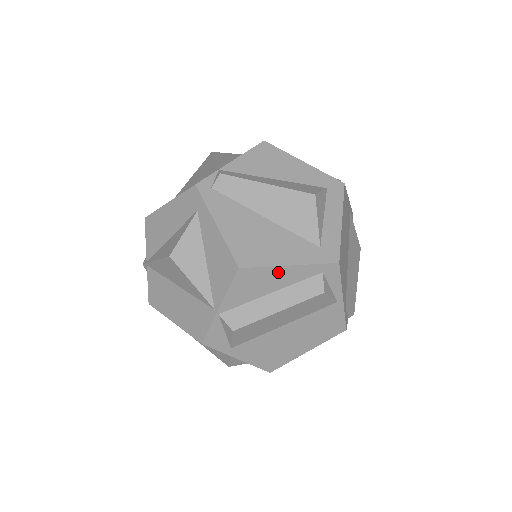
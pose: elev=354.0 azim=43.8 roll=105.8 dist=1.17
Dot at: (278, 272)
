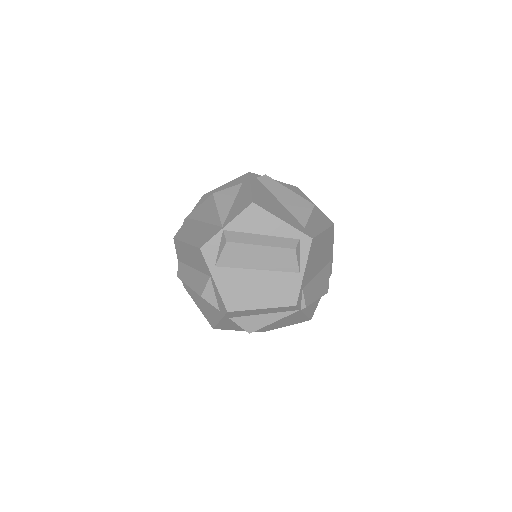
Dot at: (273, 221)
